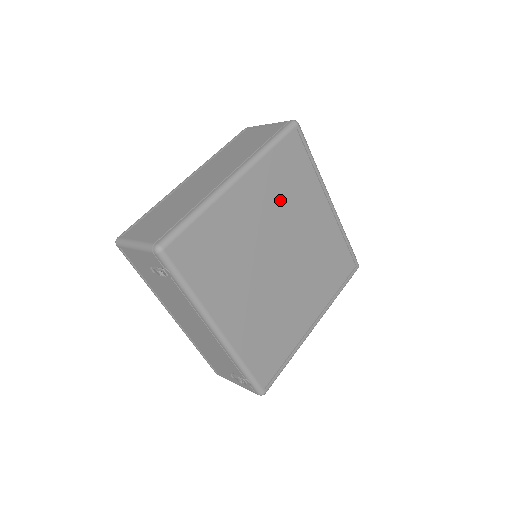
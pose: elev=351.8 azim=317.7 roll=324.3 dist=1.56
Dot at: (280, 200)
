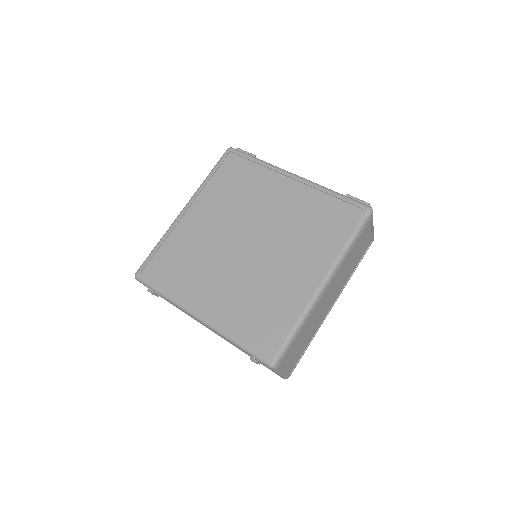
Dot at: (231, 202)
